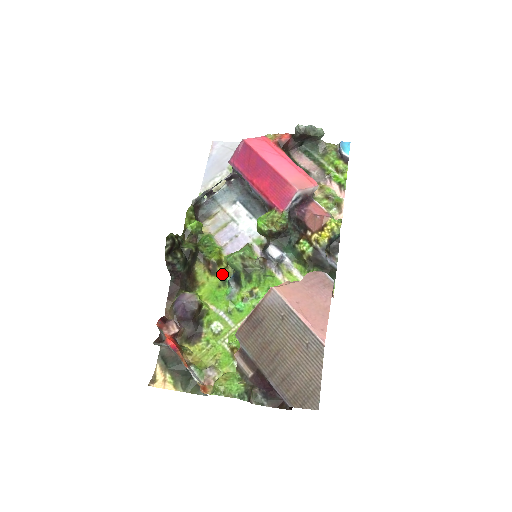
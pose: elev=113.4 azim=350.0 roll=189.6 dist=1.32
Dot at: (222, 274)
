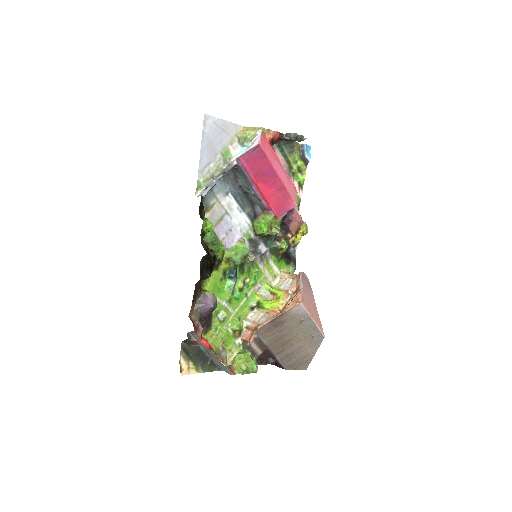
Dot at: (224, 269)
